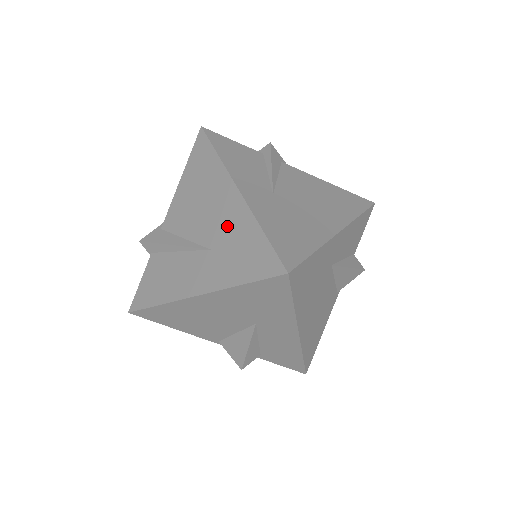
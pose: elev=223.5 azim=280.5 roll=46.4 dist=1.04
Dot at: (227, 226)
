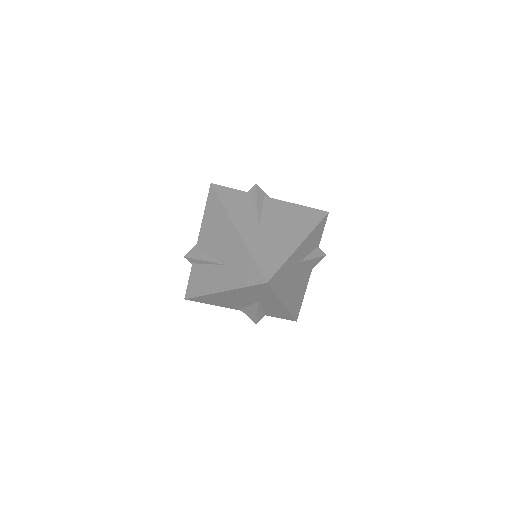
Dot at: (233, 252)
